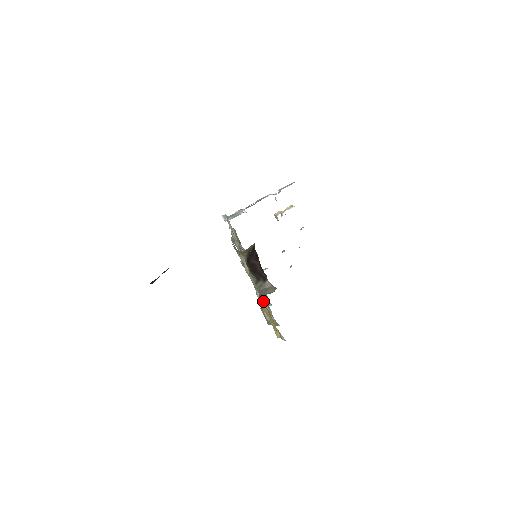
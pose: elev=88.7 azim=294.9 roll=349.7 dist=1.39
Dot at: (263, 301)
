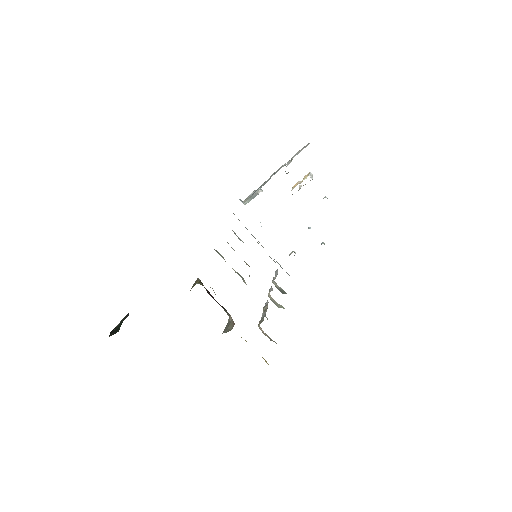
Dot at: (265, 310)
